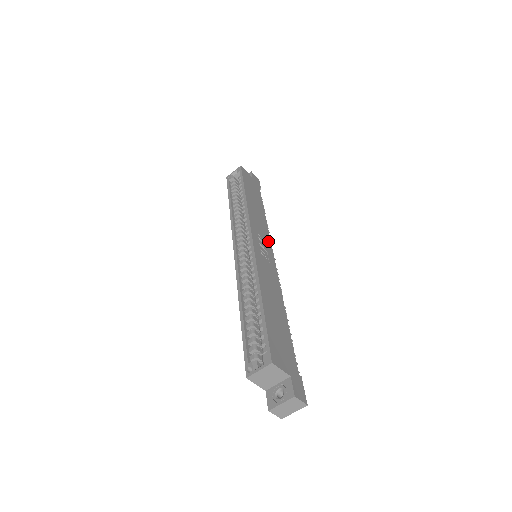
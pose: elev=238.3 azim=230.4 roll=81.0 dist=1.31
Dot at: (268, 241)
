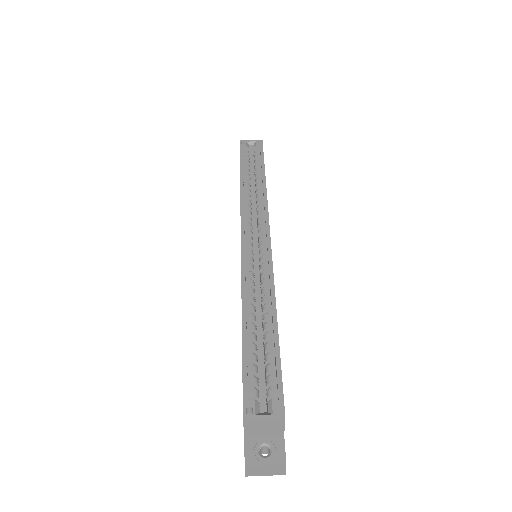
Dot at: occluded
